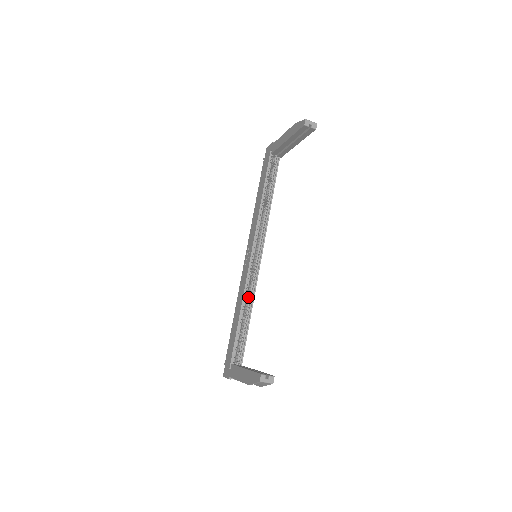
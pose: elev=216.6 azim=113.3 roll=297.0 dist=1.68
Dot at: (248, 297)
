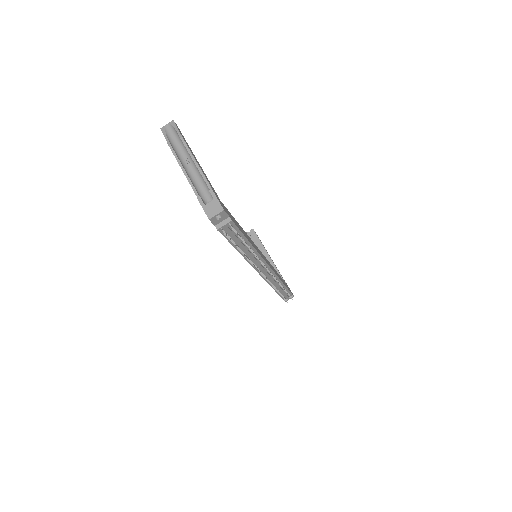
Dot at: occluded
